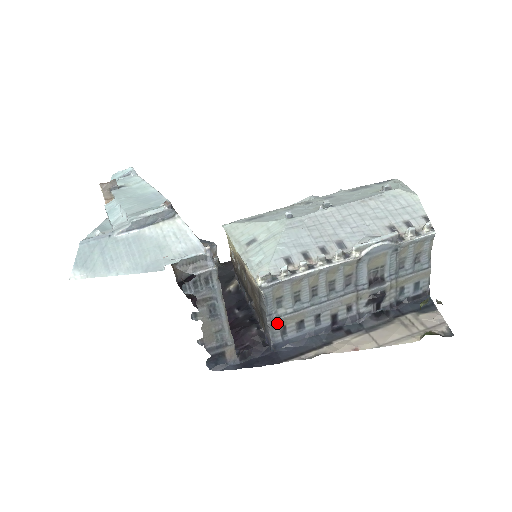
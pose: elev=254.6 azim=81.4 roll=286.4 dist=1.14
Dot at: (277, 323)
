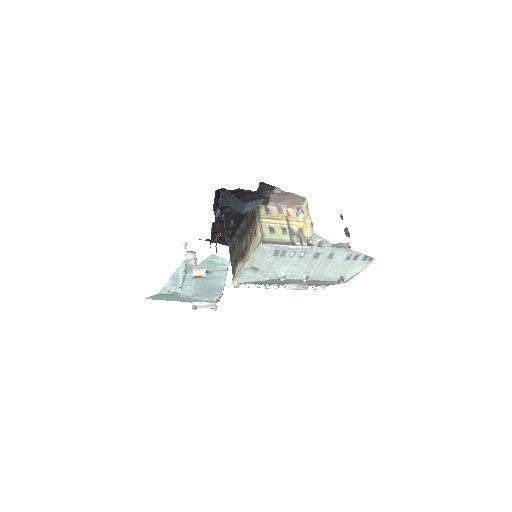
Dot at: occluded
